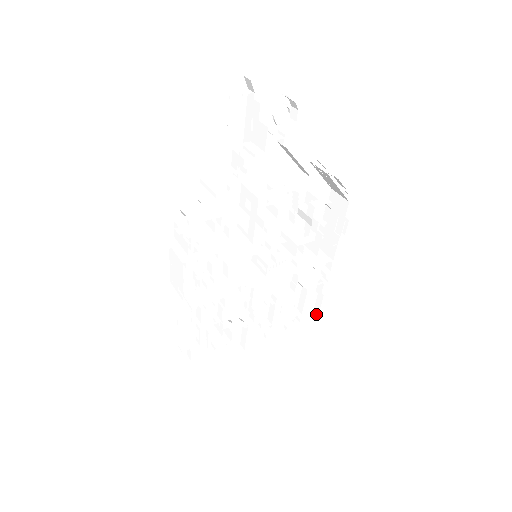
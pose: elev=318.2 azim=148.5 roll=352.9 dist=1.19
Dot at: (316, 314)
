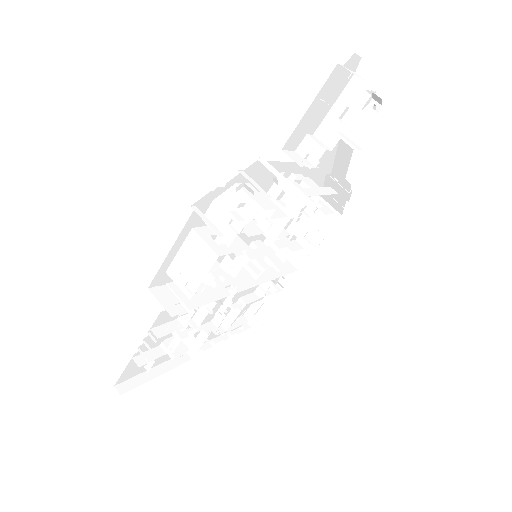
Dot at: (253, 322)
